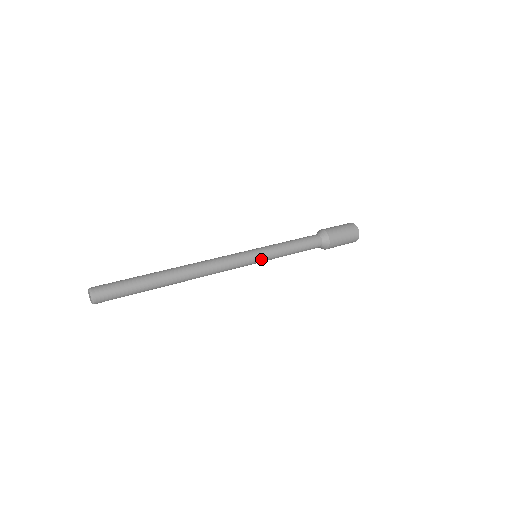
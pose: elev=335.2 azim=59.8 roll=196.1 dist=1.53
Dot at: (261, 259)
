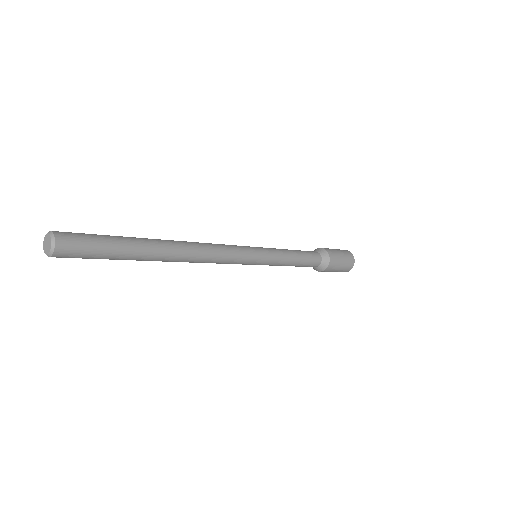
Dot at: (264, 257)
